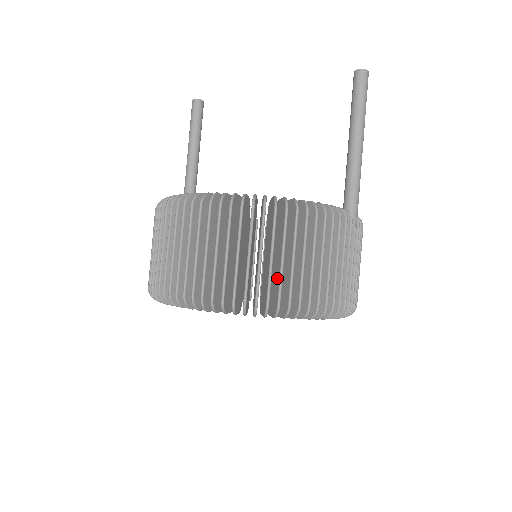
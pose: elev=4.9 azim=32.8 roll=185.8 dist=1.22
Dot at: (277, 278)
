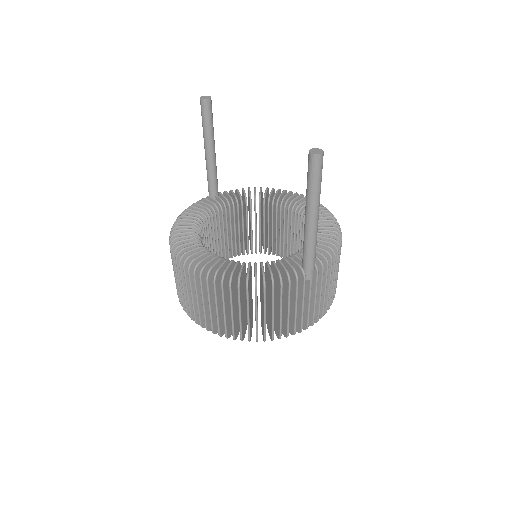
Dot at: occluded
